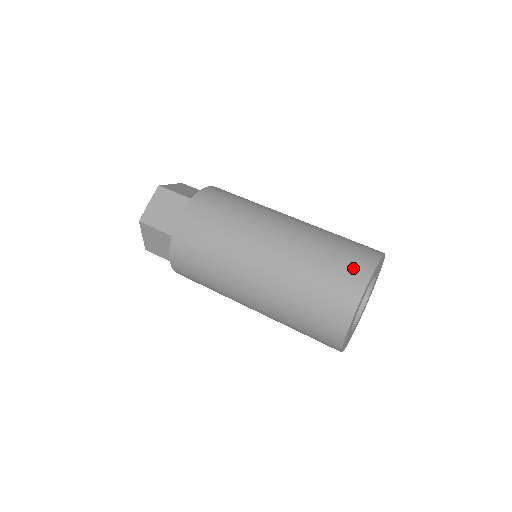
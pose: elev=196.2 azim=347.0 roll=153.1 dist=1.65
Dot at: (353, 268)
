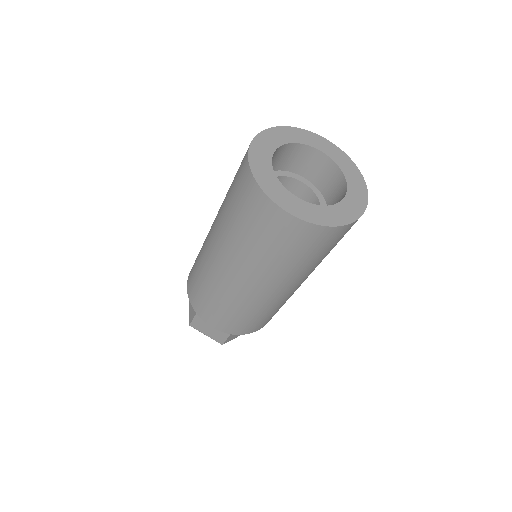
Dot at: (242, 161)
